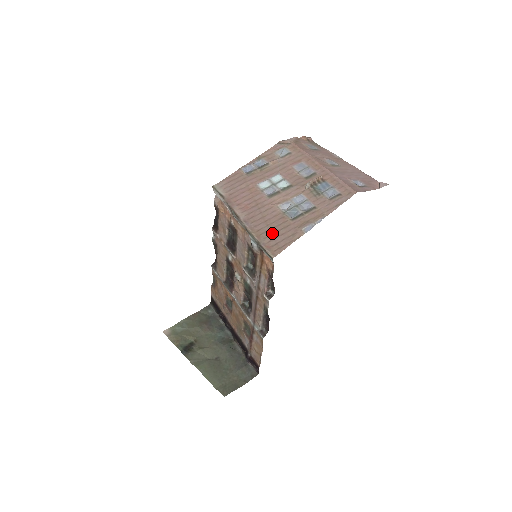
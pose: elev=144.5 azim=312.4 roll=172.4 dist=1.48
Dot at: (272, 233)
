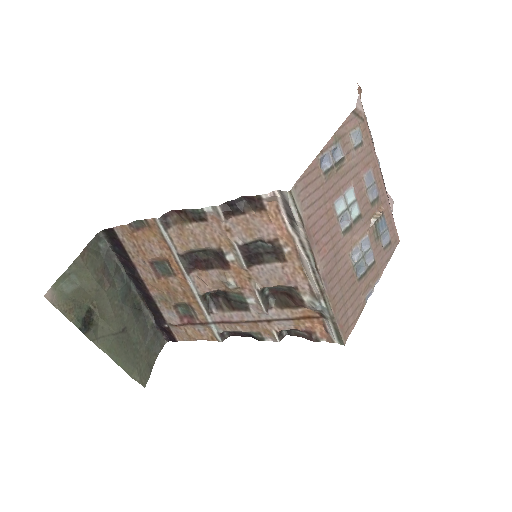
Dot at: (345, 303)
